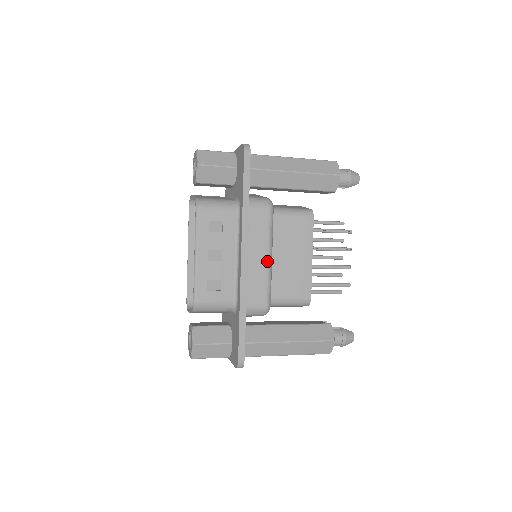
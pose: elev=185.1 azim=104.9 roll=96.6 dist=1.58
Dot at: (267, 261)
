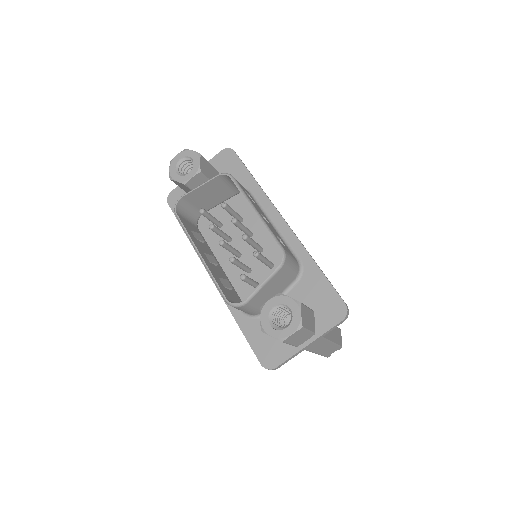
Dot at: occluded
